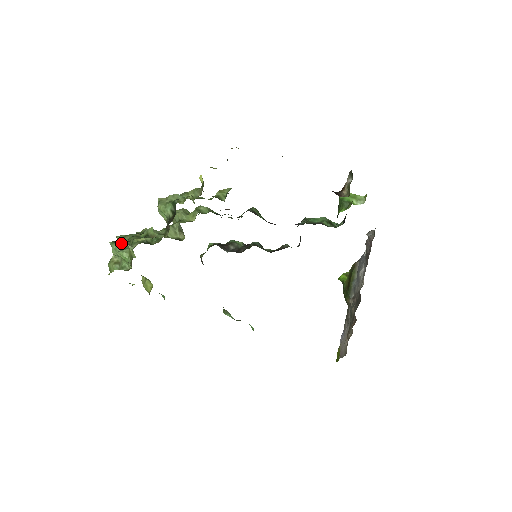
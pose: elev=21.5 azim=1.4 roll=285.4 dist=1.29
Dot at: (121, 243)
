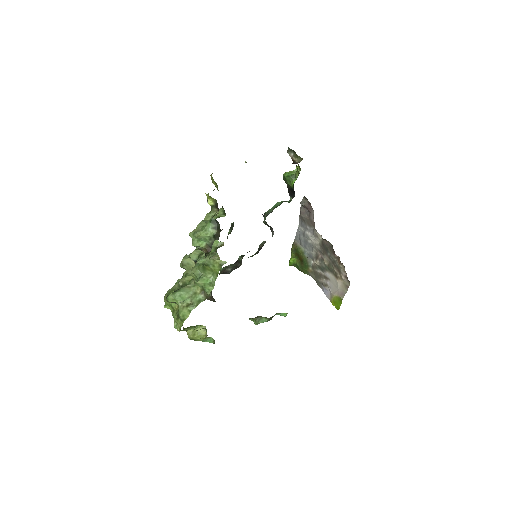
Dot at: (181, 288)
